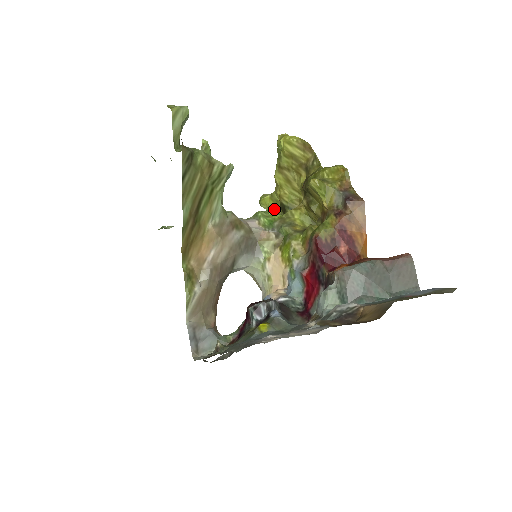
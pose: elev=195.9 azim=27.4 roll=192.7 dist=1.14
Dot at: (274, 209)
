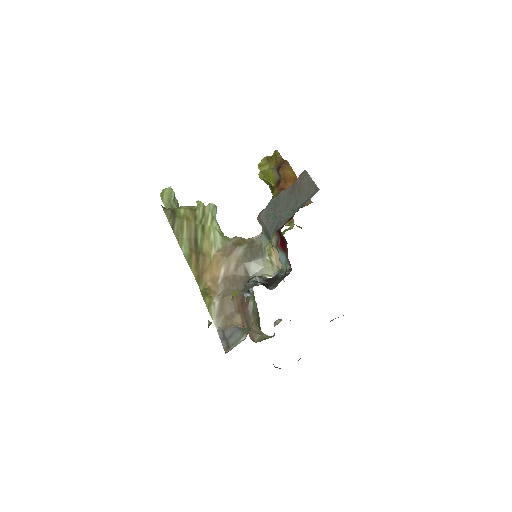
Dot at: occluded
